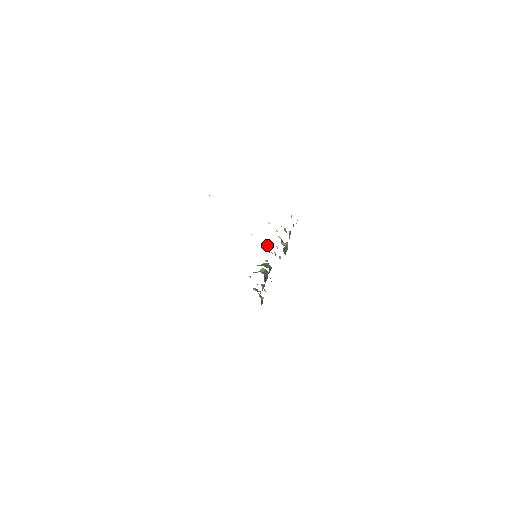
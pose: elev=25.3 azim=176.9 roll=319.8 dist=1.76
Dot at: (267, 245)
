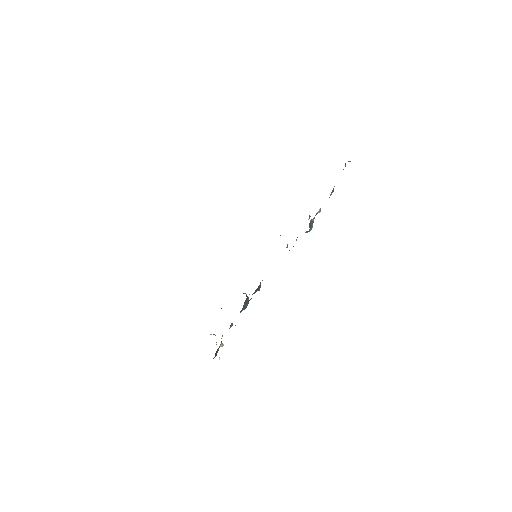
Dot at: occluded
